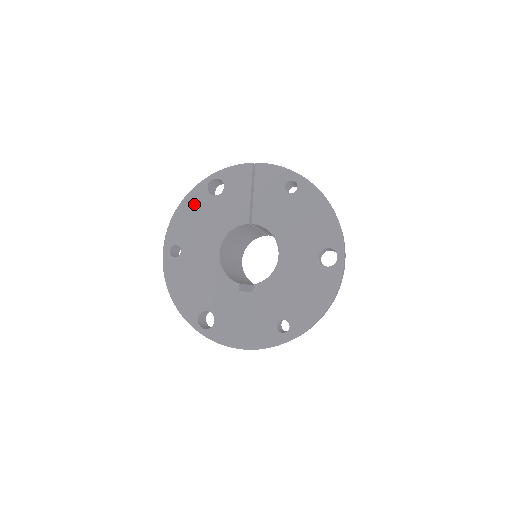
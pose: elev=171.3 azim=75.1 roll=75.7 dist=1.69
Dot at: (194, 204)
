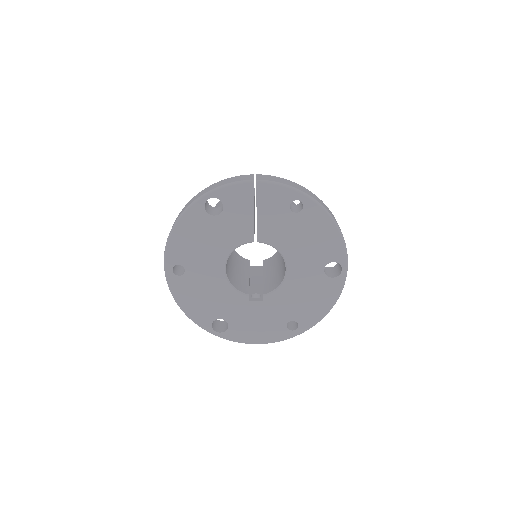
Dot at: (192, 225)
